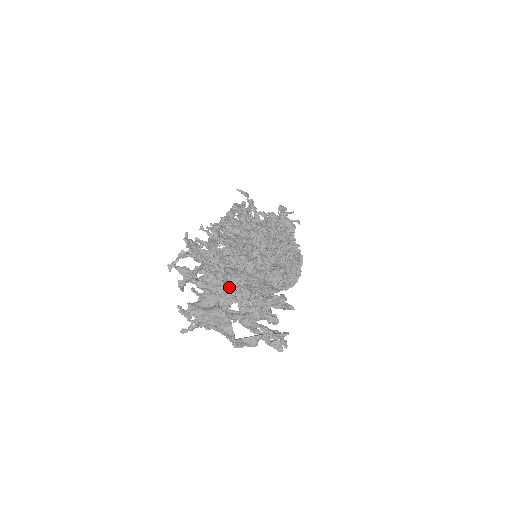
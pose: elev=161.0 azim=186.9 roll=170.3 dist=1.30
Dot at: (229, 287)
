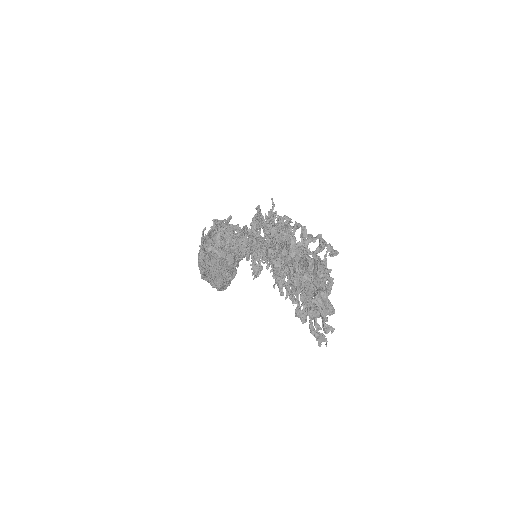
Dot at: (333, 282)
